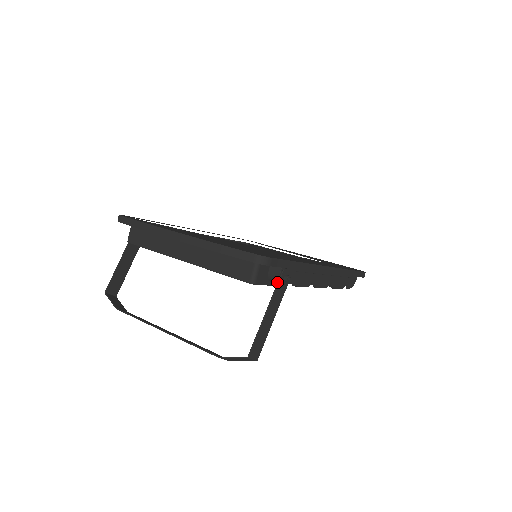
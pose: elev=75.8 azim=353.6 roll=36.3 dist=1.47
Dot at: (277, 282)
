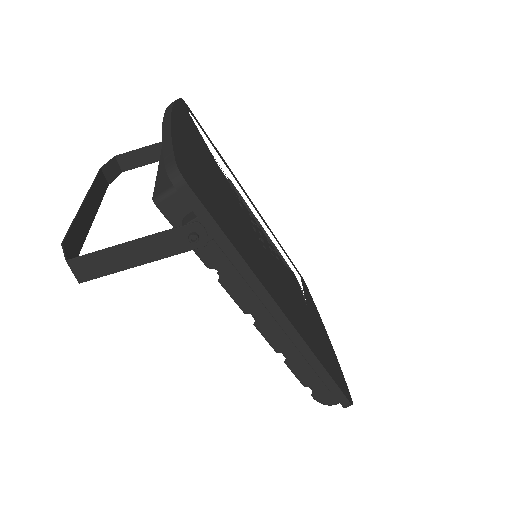
Dot at: (181, 231)
